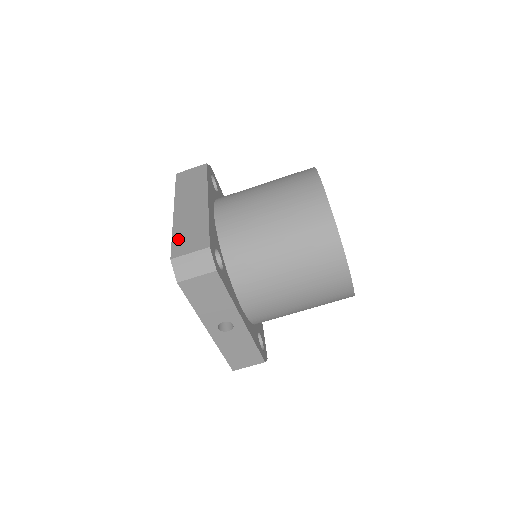
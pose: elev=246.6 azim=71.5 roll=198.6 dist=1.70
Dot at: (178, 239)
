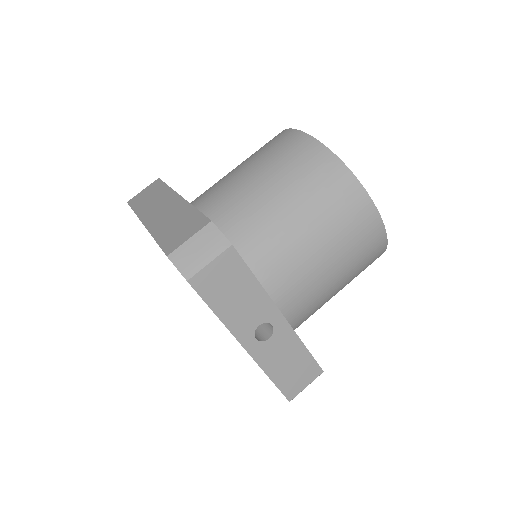
Dot at: (165, 238)
